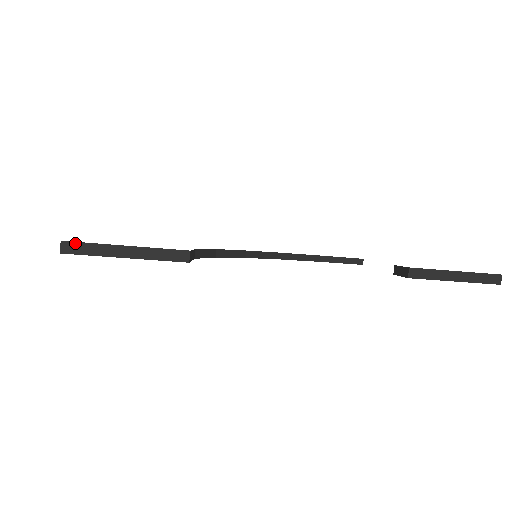
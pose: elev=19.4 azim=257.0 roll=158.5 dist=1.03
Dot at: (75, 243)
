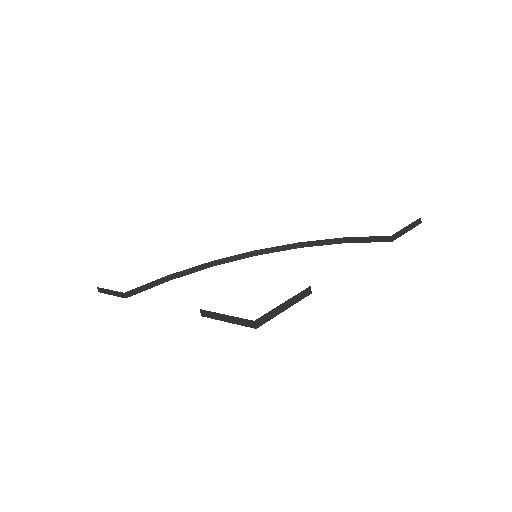
Dot at: (100, 288)
